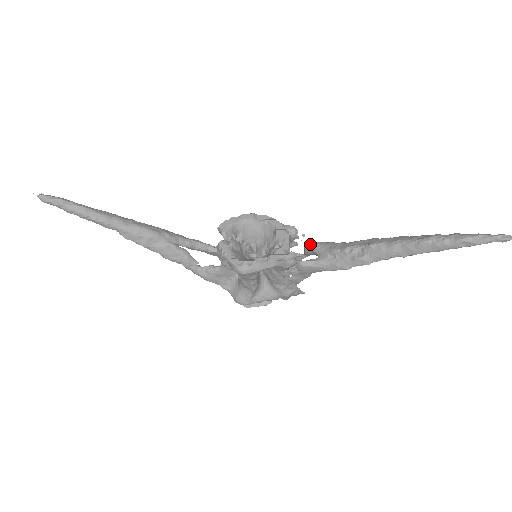
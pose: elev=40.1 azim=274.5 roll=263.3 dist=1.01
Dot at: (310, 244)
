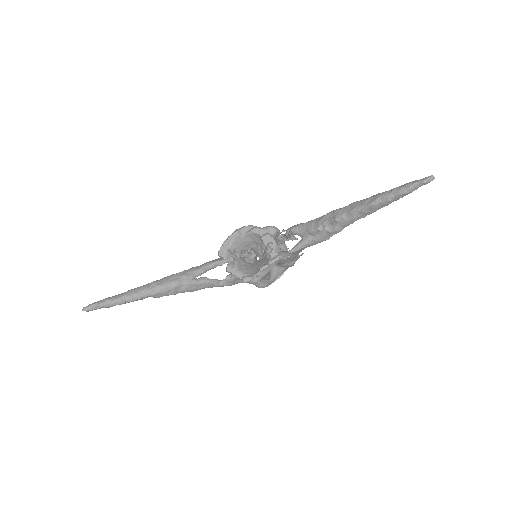
Dot at: (290, 231)
